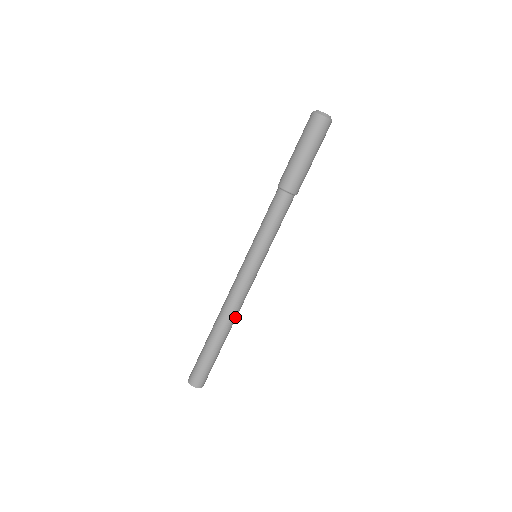
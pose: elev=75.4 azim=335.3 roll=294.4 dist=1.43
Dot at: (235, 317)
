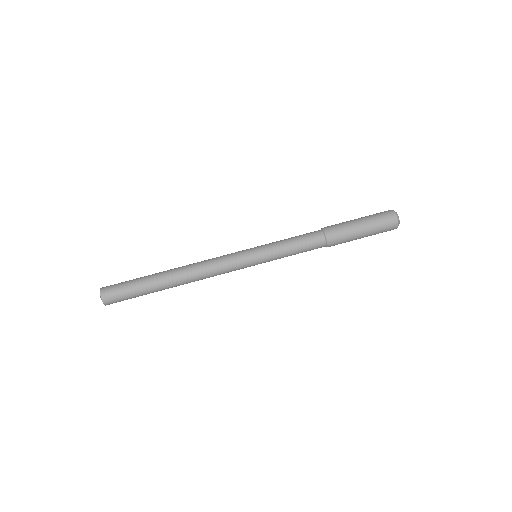
Dot at: (192, 277)
